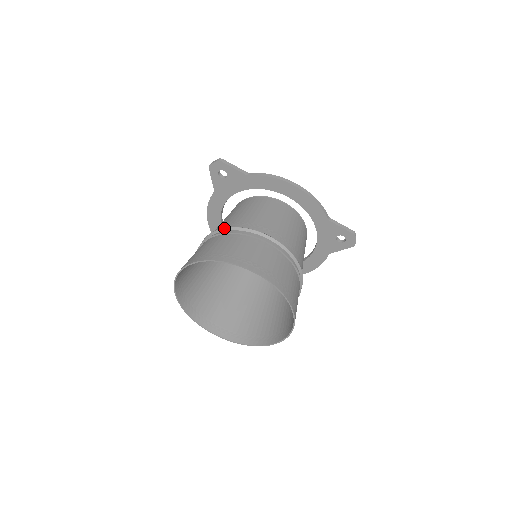
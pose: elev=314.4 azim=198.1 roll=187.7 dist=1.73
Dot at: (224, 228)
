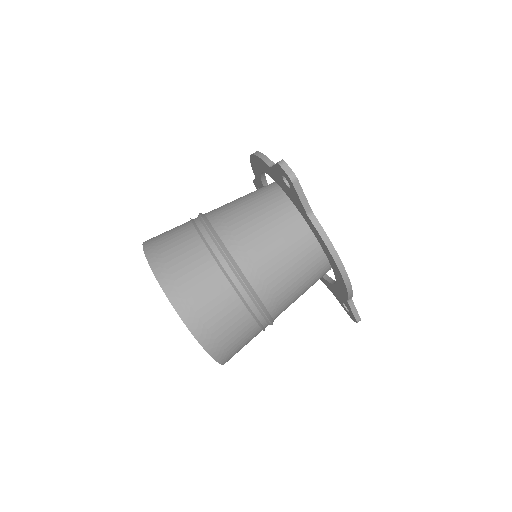
Dot at: (227, 257)
